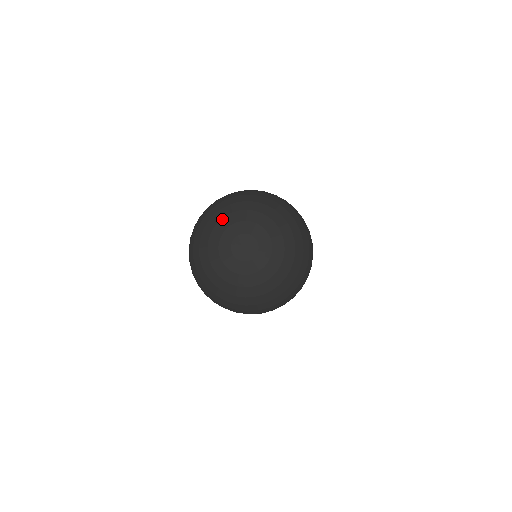
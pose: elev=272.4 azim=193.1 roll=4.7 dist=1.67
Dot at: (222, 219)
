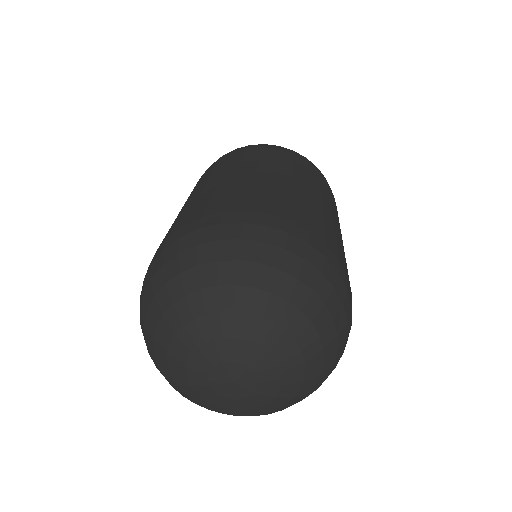
Dot at: (239, 313)
